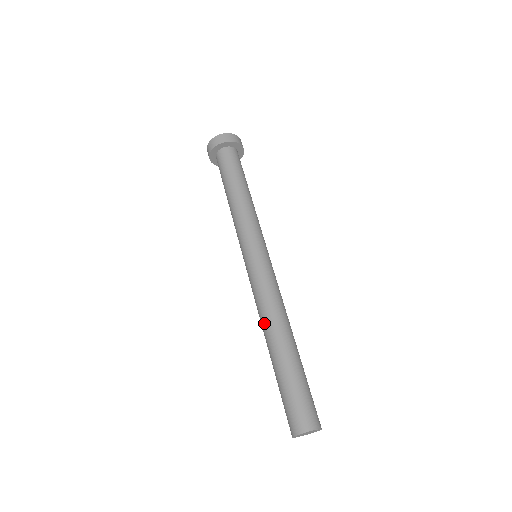
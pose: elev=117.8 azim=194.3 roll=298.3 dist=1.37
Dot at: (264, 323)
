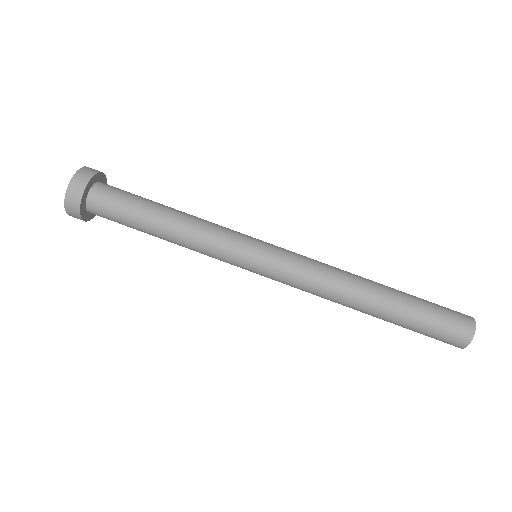
Dot at: (345, 295)
